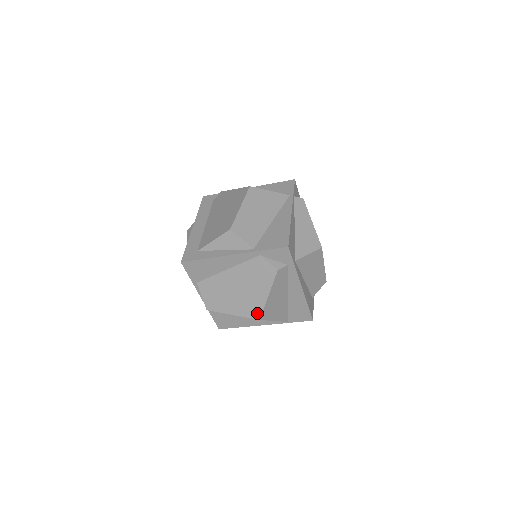
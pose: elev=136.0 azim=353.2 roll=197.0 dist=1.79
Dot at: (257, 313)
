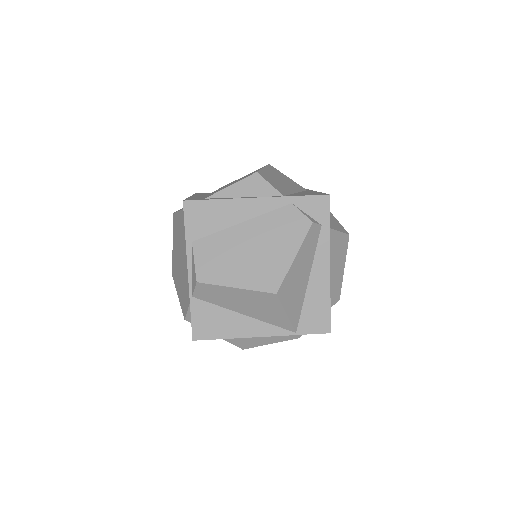
Dot at: (274, 283)
